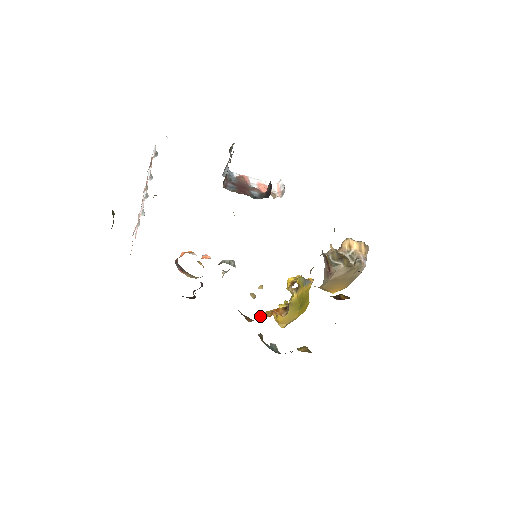
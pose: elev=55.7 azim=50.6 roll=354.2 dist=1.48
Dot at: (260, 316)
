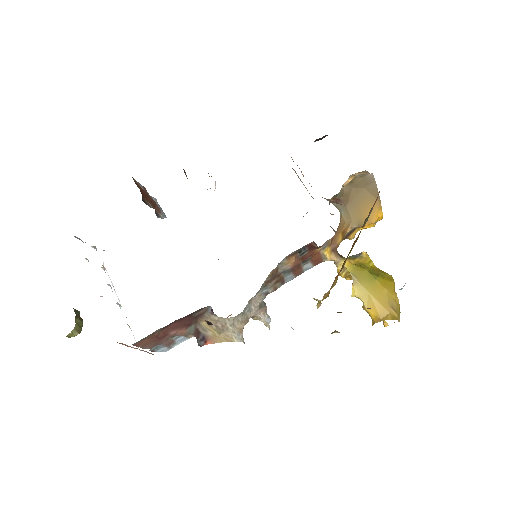
Dot at: occluded
